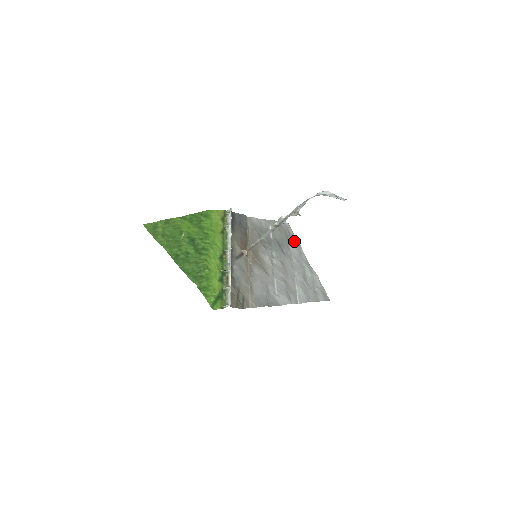
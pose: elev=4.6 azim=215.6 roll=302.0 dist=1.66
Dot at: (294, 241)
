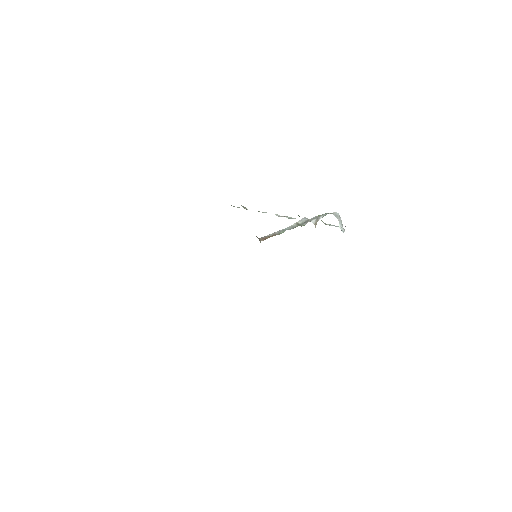
Dot at: occluded
